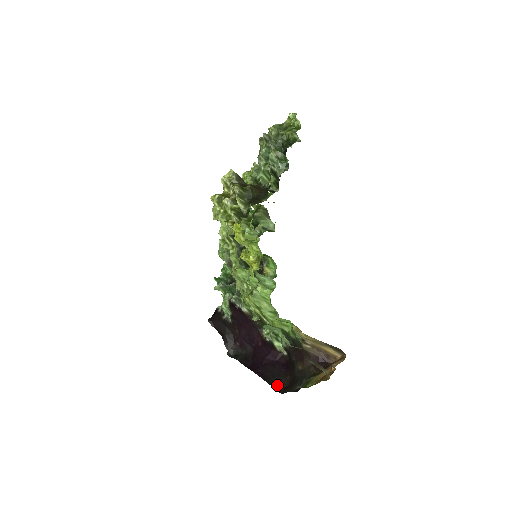
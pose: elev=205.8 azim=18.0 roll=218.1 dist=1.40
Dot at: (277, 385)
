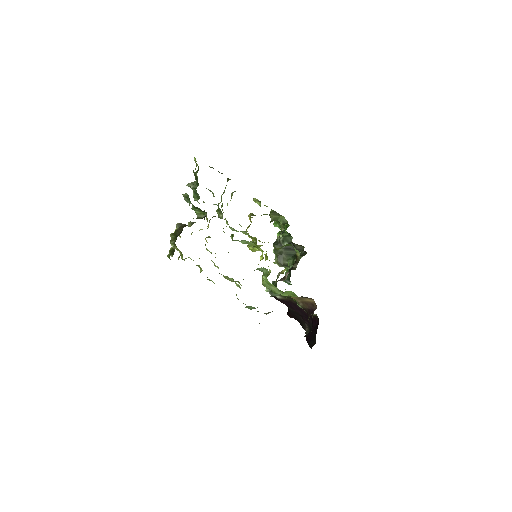
Dot at: (312, 344)
